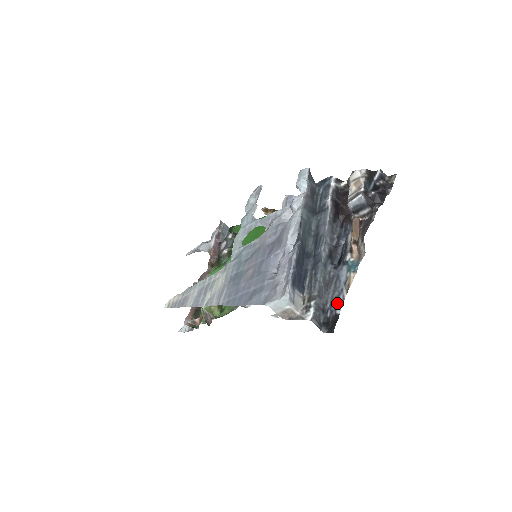
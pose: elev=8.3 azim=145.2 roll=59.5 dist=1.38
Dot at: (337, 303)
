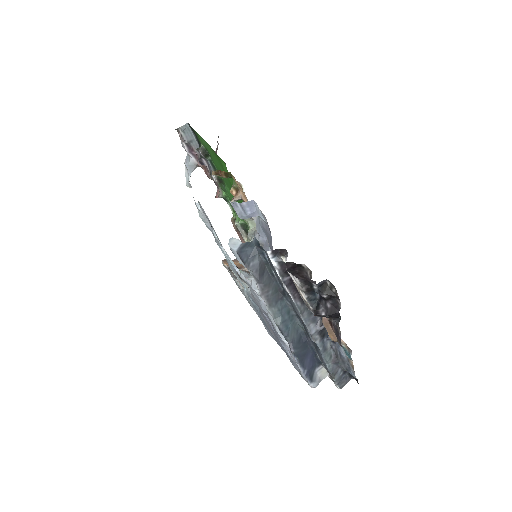
Dot at: (351, 373)
